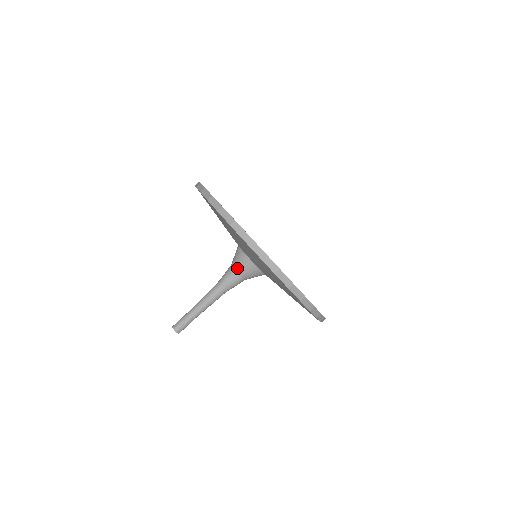
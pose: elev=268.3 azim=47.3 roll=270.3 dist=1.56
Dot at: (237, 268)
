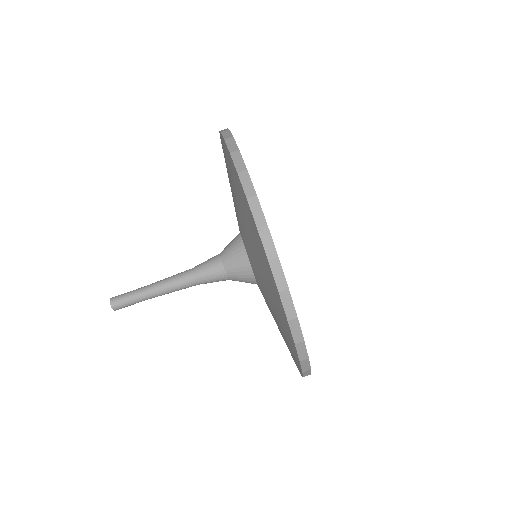
Dot at: (229, 270)
